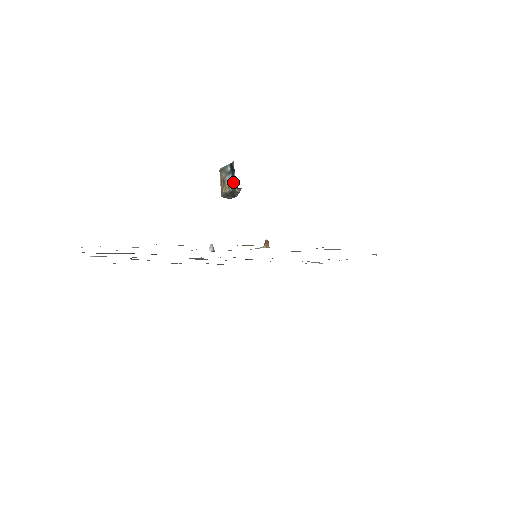
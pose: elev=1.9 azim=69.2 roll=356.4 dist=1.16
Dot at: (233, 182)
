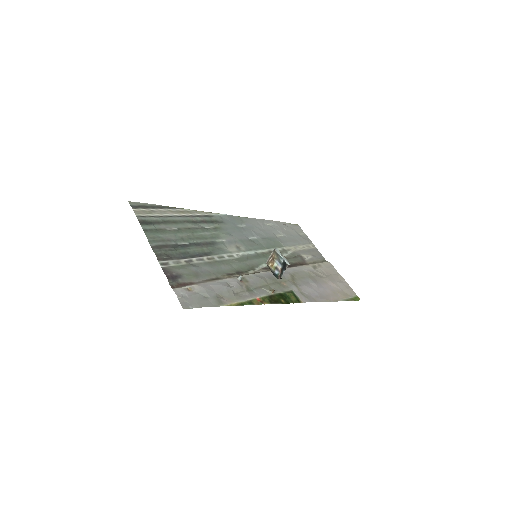
Dot at: (280, 272)
